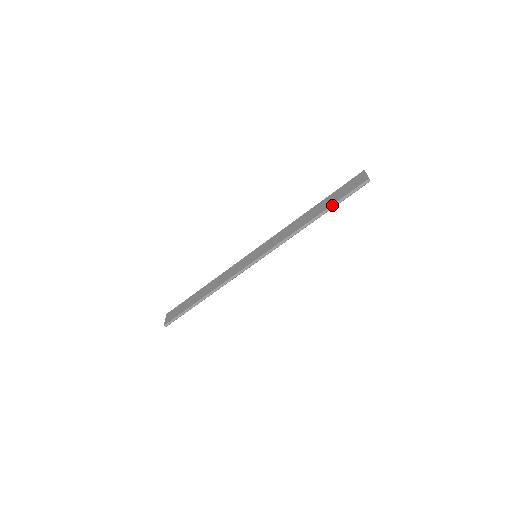
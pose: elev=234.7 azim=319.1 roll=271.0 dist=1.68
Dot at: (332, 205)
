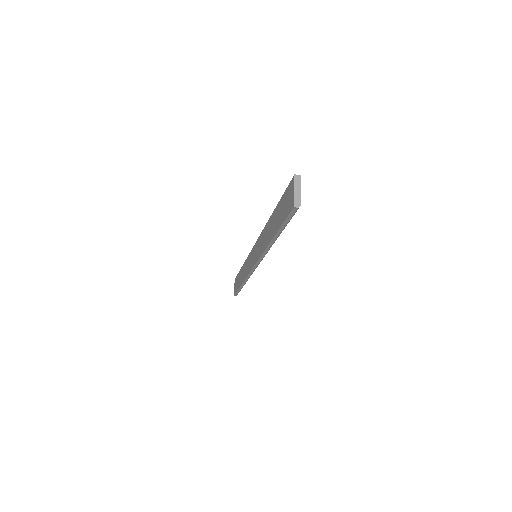
Dot at: (278, 231)
